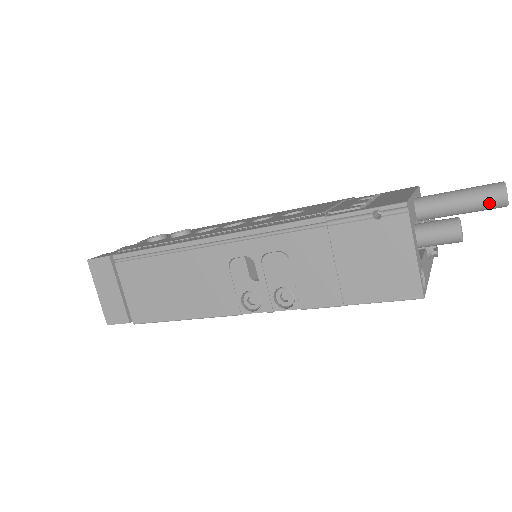
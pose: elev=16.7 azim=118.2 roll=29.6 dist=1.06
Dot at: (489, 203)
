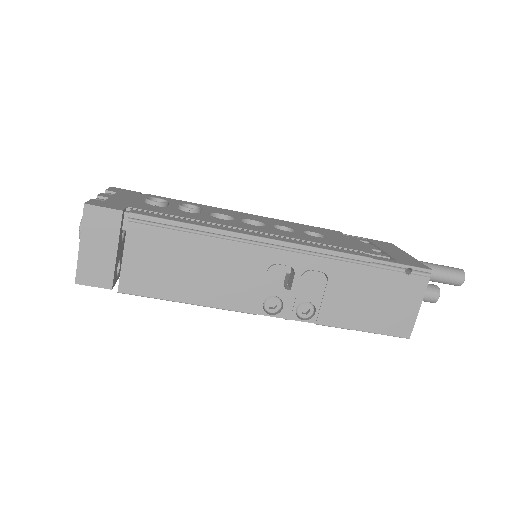
Dot at: (453, 281)
